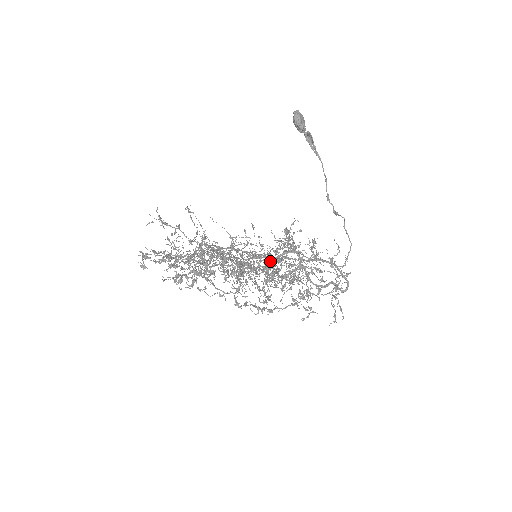
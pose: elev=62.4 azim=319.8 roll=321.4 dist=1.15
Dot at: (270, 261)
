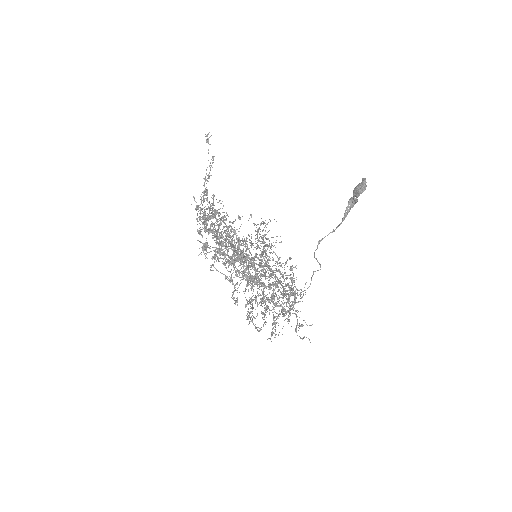
Dot at: occluded
